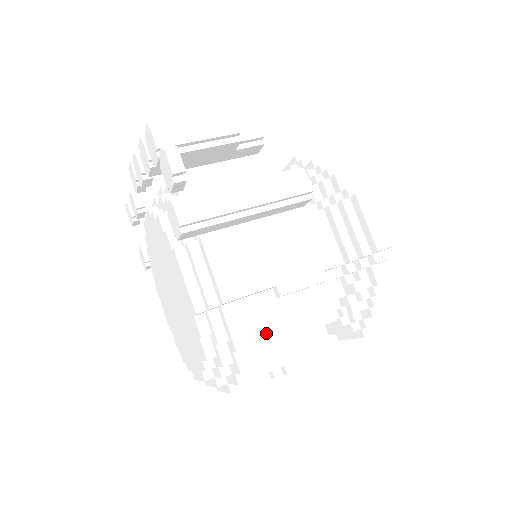
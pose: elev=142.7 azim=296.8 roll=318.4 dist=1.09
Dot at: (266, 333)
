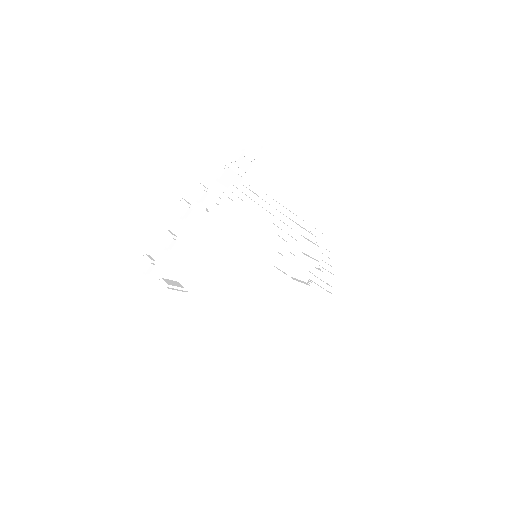
Dot at: (307, 231)
